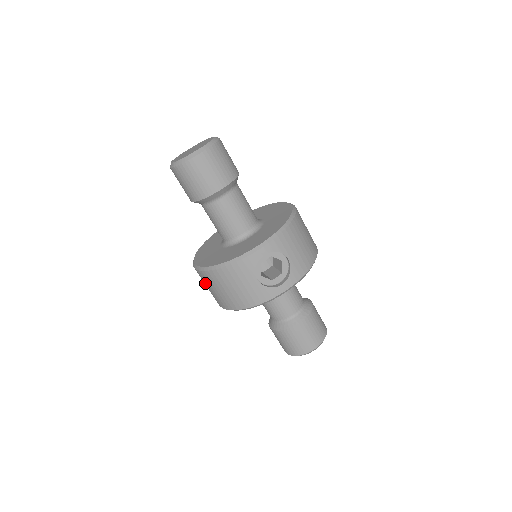
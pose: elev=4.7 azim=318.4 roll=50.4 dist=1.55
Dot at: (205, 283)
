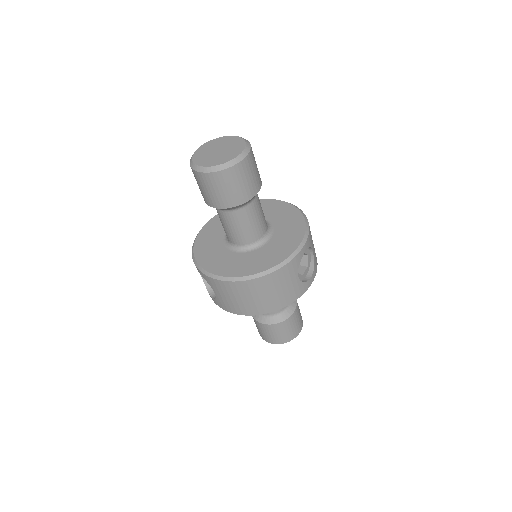
Dot at: (232, 294)
